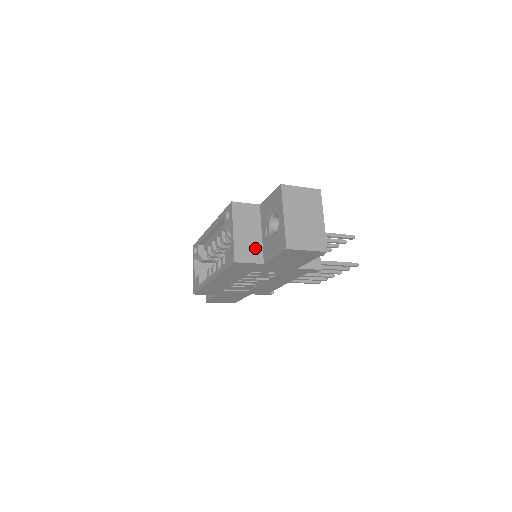
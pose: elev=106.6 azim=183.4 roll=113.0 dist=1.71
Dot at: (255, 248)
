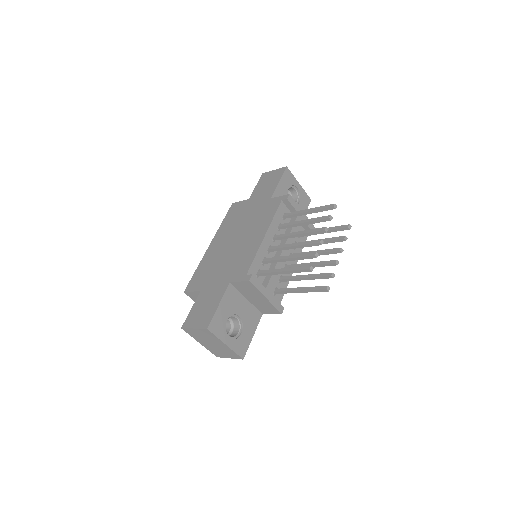
Dot at: occluded
